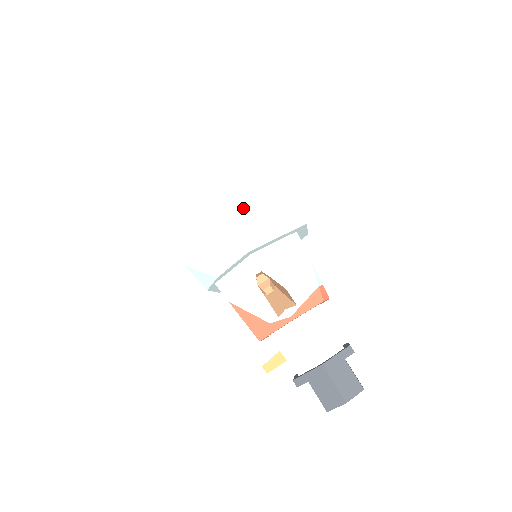
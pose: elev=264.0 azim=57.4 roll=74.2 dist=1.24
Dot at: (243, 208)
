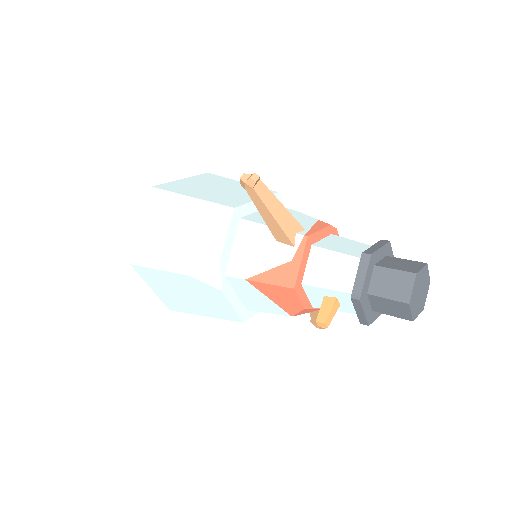
Dot at: (216, 195)
